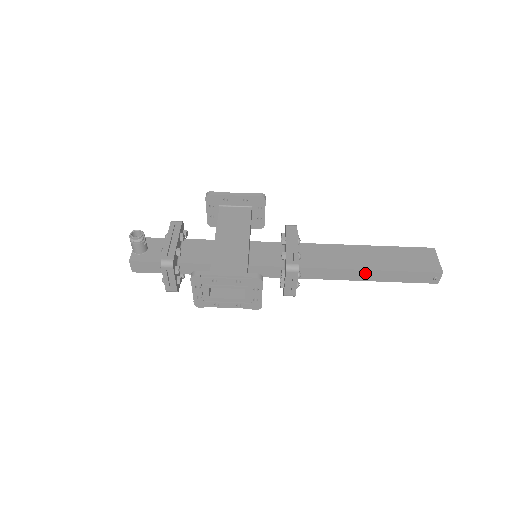
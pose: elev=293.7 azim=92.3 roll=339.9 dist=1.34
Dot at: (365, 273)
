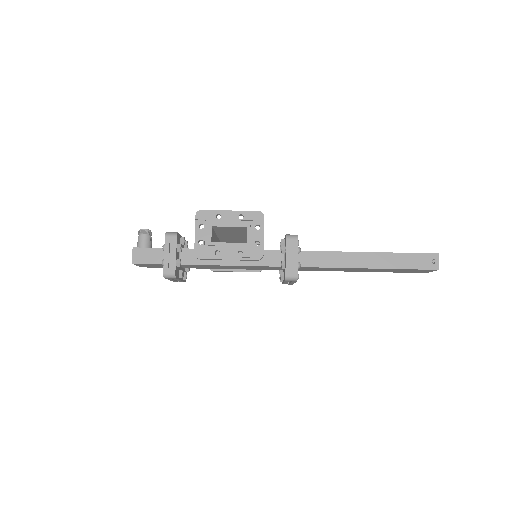
Dot at: (364, 257)
